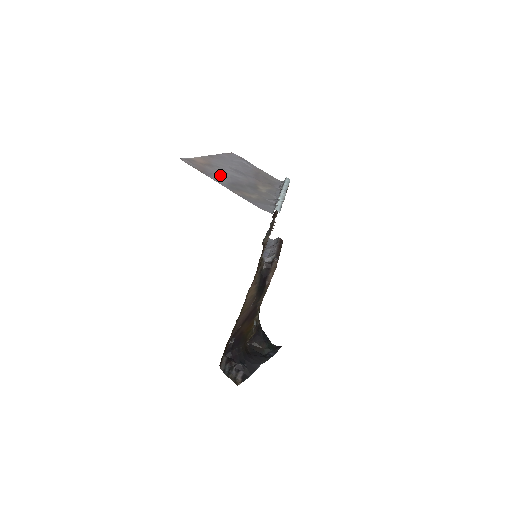
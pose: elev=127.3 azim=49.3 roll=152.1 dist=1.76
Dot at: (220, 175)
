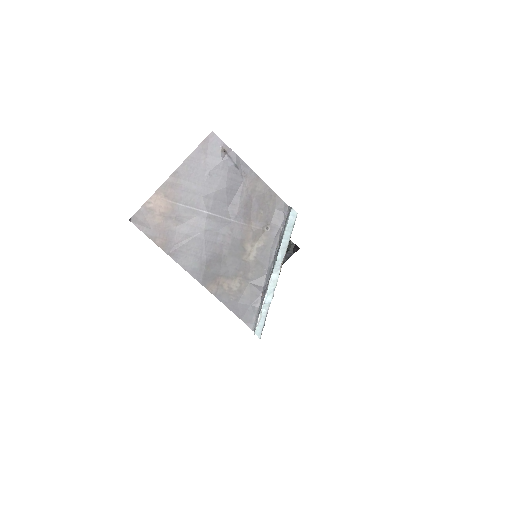
Dot at: (189, 244)
